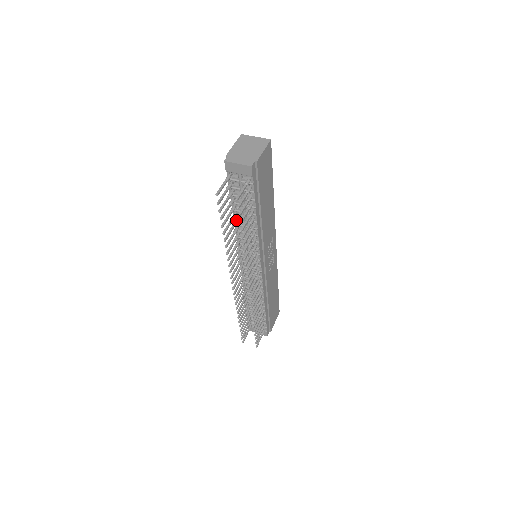
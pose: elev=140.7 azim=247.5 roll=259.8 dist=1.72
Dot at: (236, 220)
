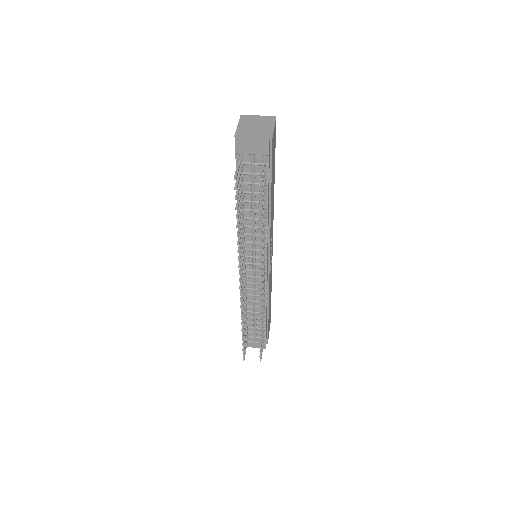
Dot at: (242, 213)
